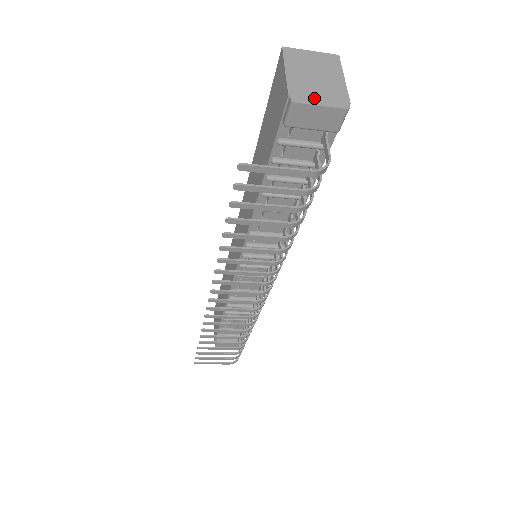
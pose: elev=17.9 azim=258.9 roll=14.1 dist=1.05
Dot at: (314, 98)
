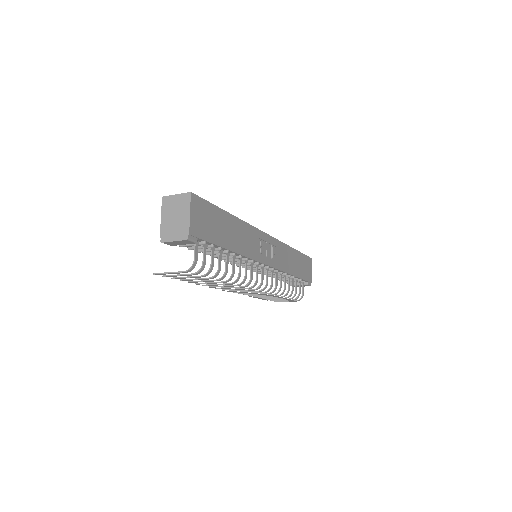
Dot at: (171, 236)
